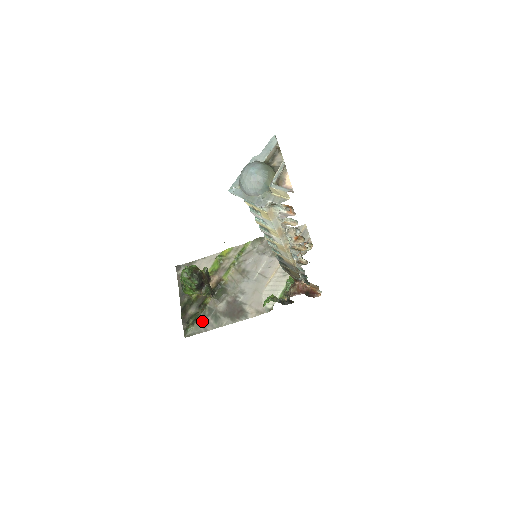
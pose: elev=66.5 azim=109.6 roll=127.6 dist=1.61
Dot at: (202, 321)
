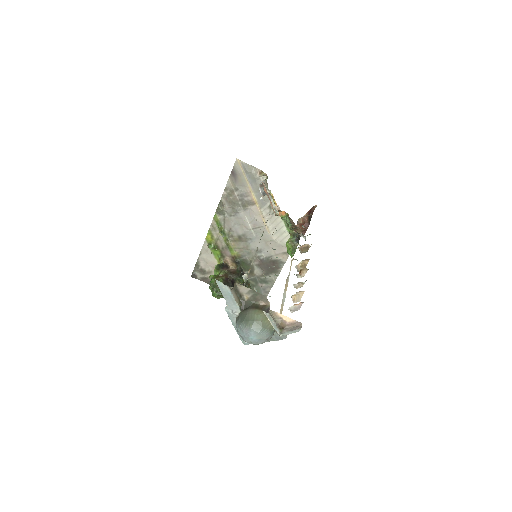
Dot at: (258, 290)
